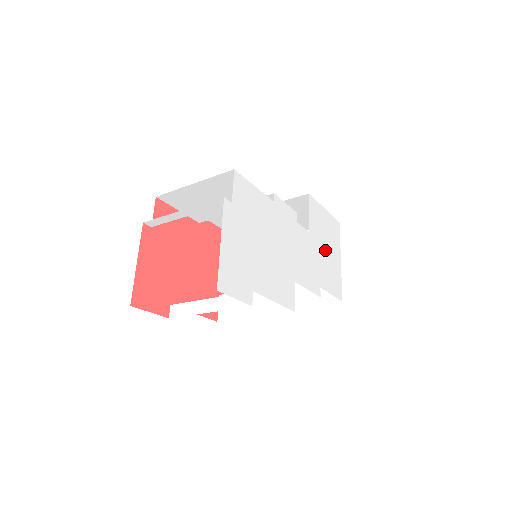
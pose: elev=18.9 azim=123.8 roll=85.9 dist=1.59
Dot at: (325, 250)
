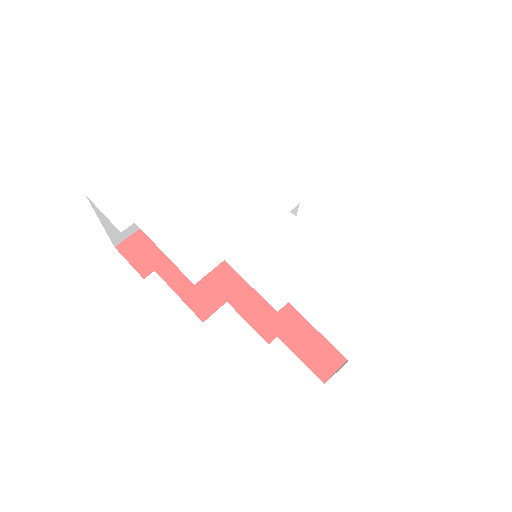
Dot at: (348, 273)
